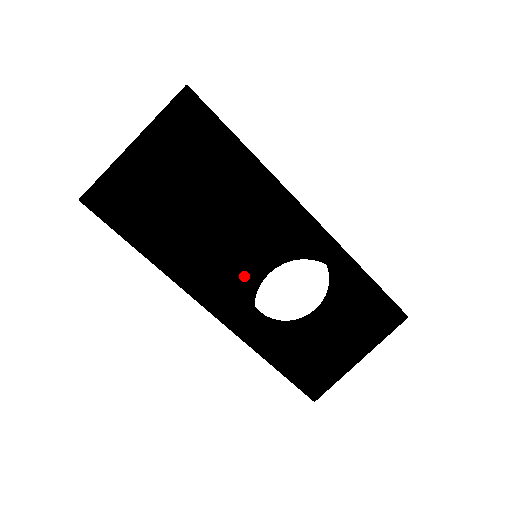
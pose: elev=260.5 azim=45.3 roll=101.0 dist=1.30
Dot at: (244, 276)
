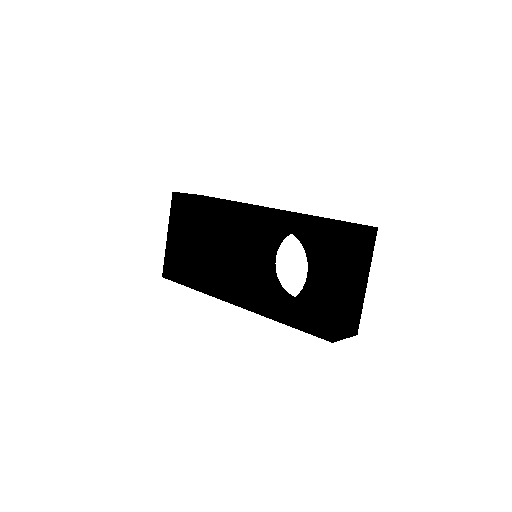
Dot at: (238, 269)
